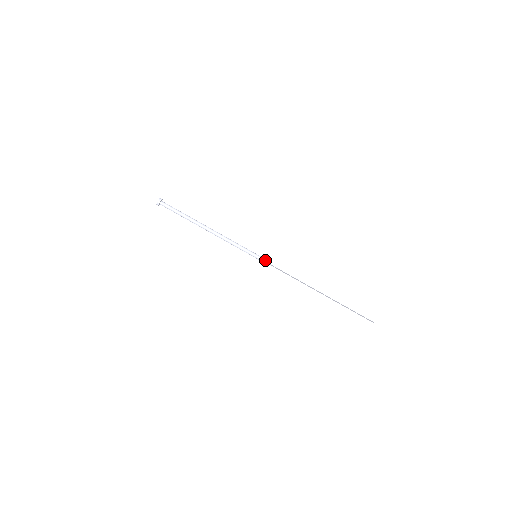
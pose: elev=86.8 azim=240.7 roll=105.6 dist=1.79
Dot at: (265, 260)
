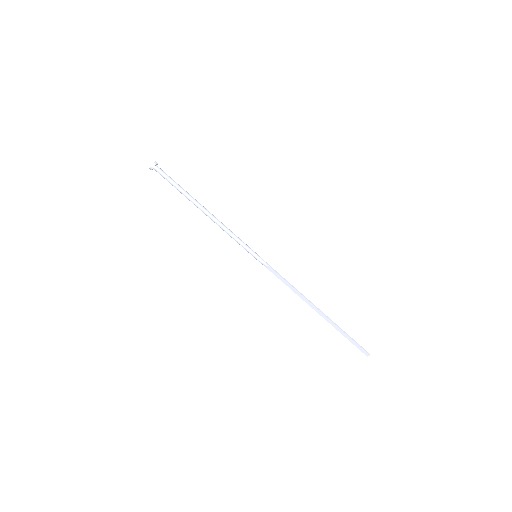
Dot at: (266, 262)
